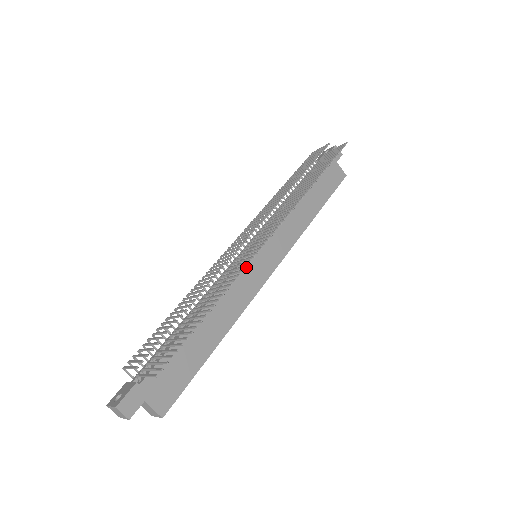
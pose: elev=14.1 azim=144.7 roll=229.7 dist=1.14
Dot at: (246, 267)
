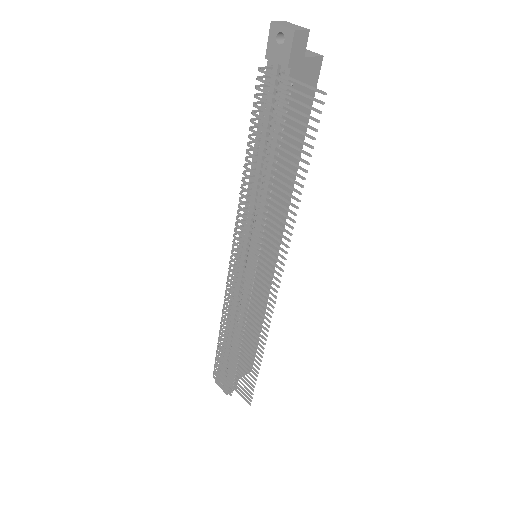
Dot at: occluded
